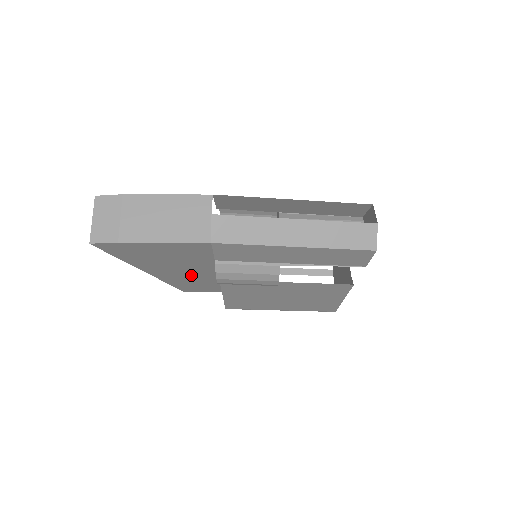
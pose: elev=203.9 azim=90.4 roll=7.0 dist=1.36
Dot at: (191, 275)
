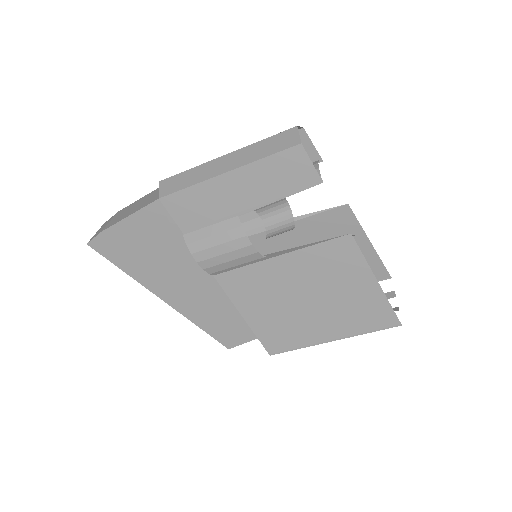
Dot at: (199, 292)
